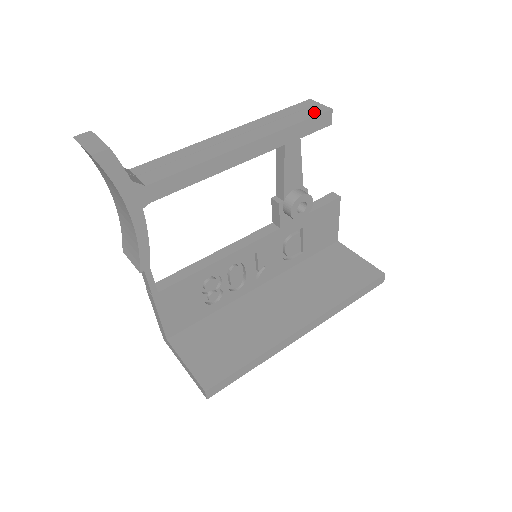
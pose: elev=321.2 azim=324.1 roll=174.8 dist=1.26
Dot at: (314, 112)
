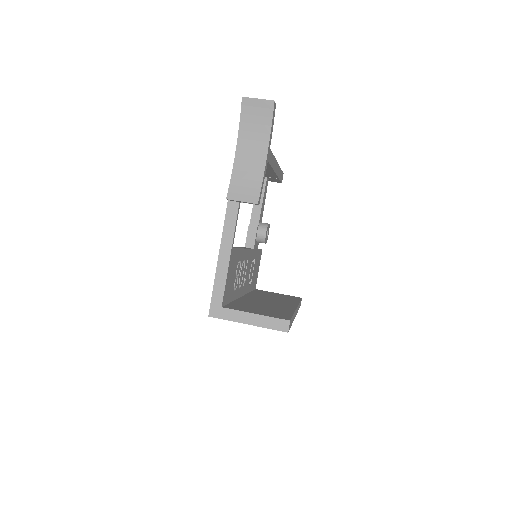
Dot at: occluded
